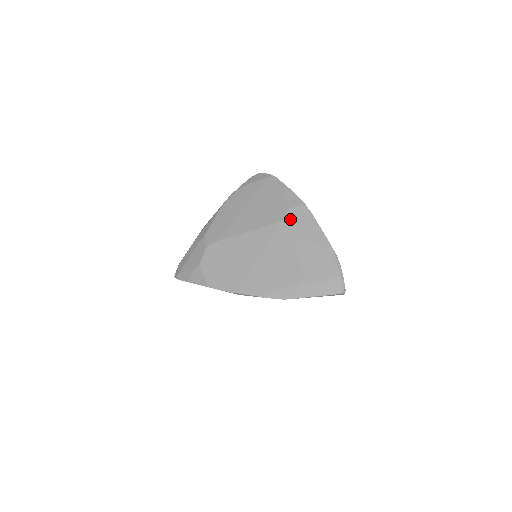
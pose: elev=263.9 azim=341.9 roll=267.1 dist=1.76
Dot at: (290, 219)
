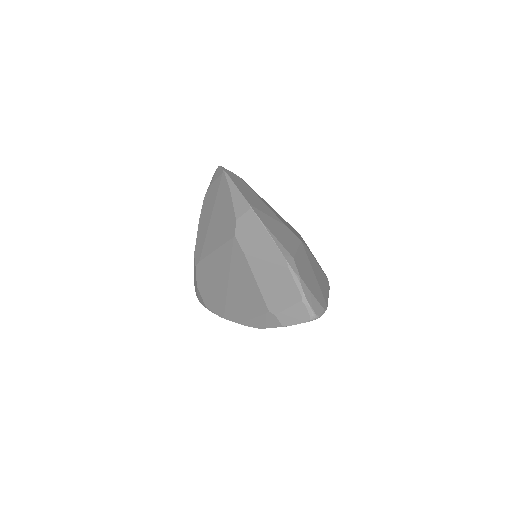
Dot at: (240, 233)
